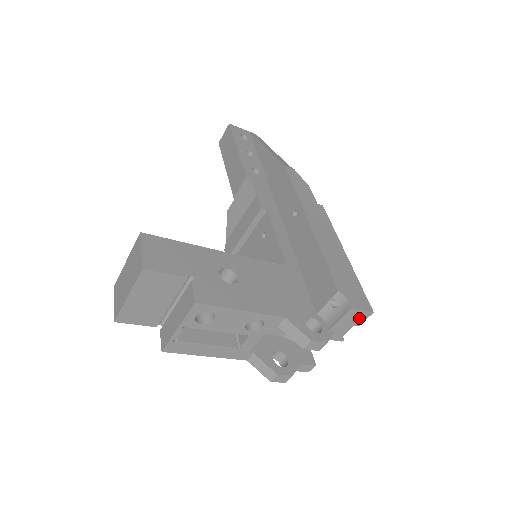
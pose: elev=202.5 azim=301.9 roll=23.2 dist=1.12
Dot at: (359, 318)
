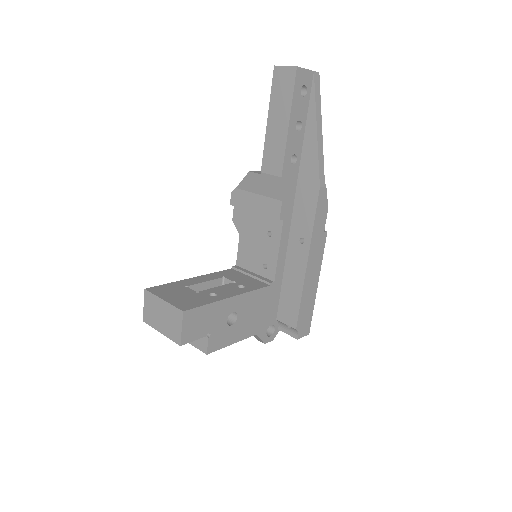
Dot at: occluded
